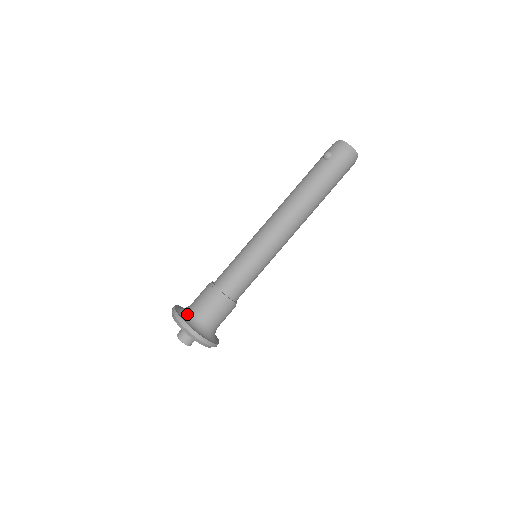
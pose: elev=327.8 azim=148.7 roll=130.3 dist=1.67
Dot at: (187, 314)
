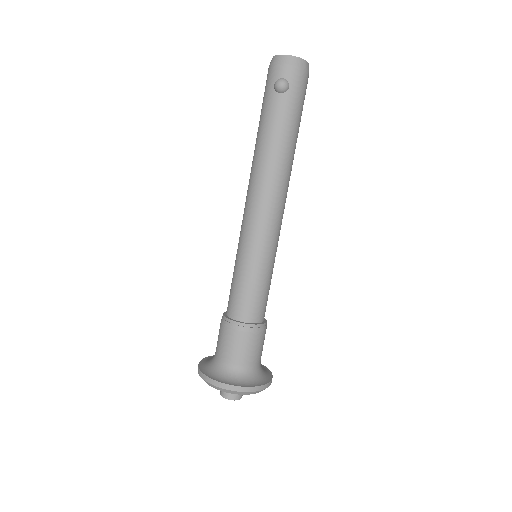
Dot at: (230, 374)
